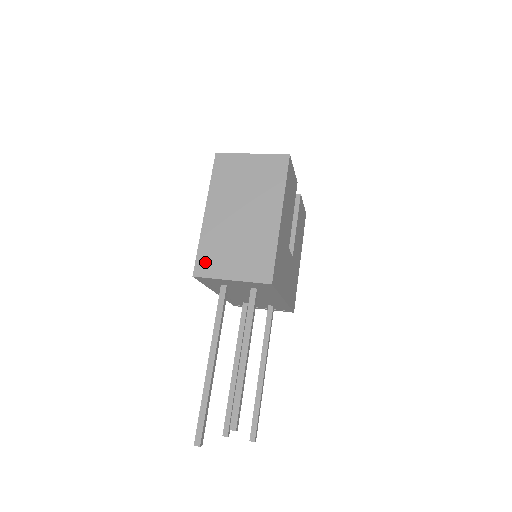
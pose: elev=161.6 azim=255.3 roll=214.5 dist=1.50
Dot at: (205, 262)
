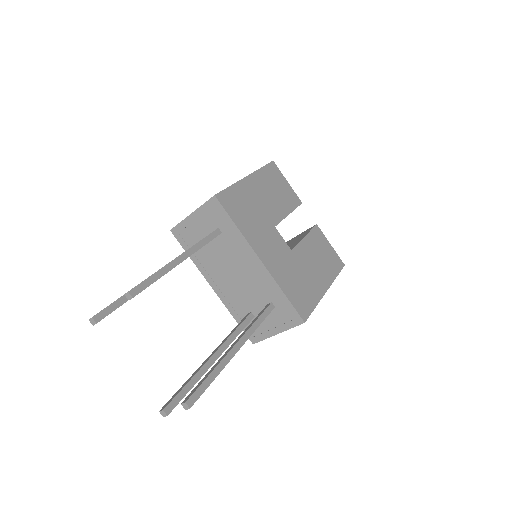
Dot at: occluded
